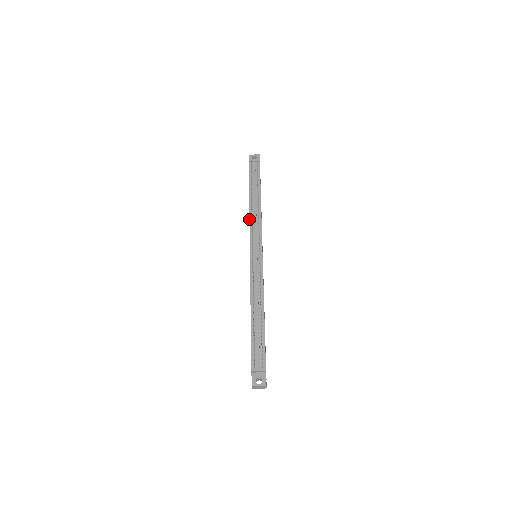
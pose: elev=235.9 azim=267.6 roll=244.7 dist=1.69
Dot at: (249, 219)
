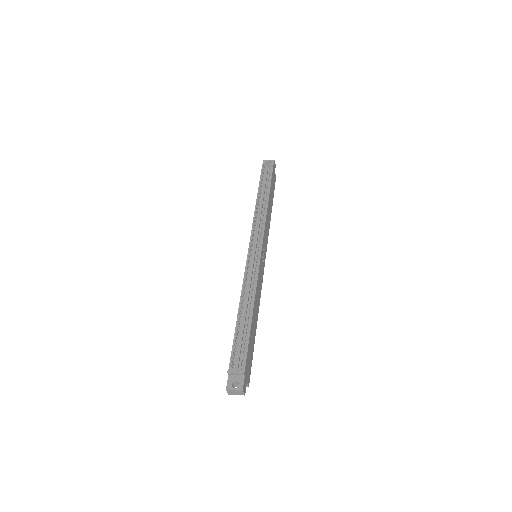
Dot at: (253, 219)
